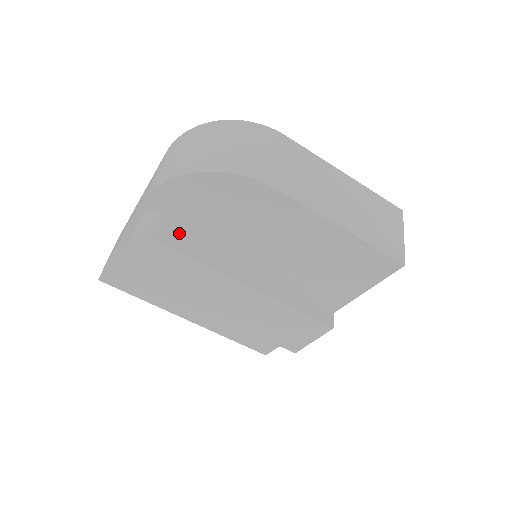
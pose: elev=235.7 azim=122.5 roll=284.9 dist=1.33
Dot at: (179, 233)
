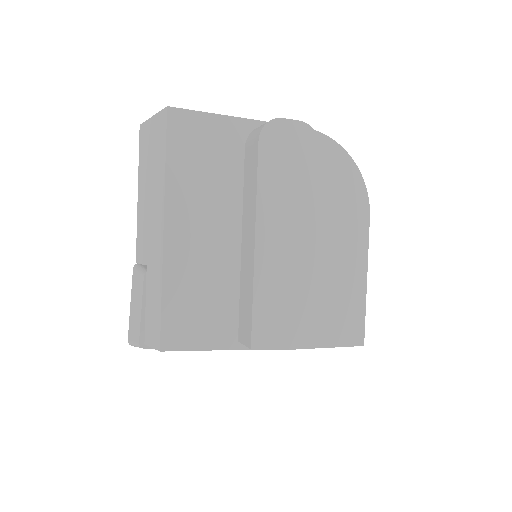
Dot at: occluded
